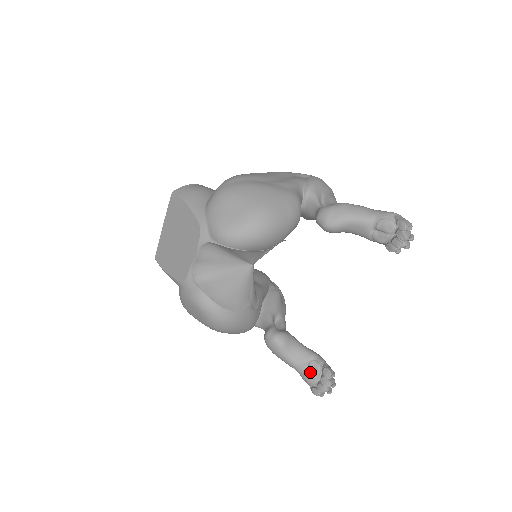
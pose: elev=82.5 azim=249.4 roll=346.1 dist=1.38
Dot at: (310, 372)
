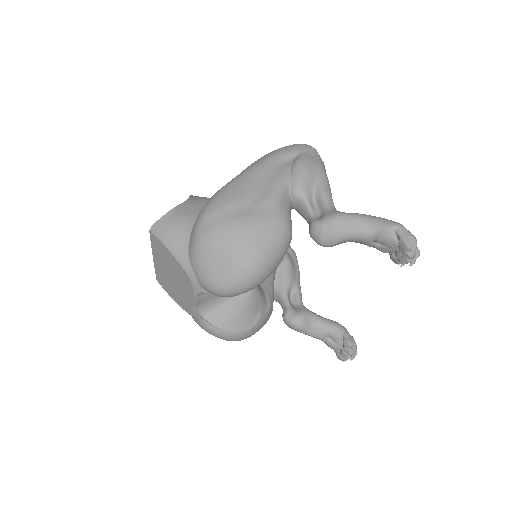
Dot at: (332, 342)
